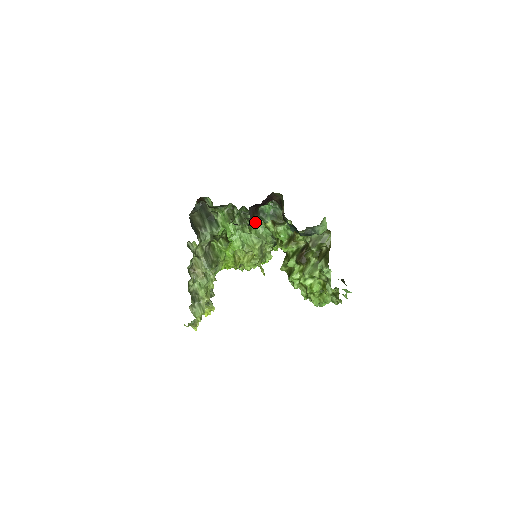
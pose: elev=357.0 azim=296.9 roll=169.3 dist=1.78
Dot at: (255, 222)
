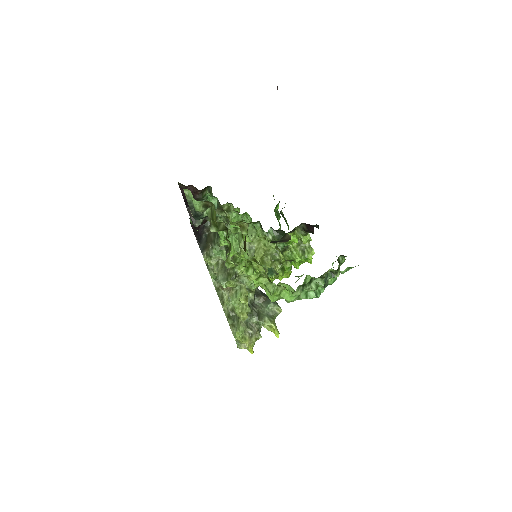
Dot at: occluded
